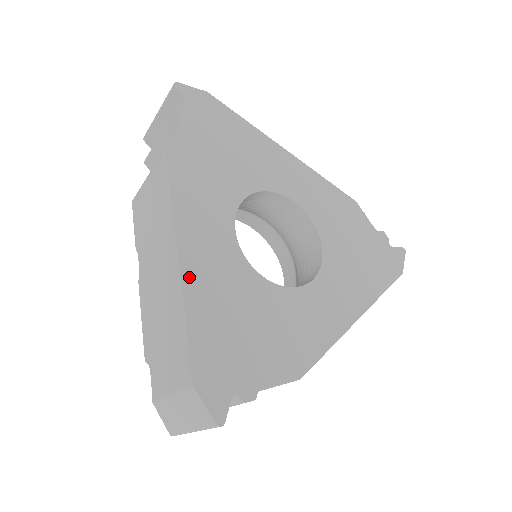
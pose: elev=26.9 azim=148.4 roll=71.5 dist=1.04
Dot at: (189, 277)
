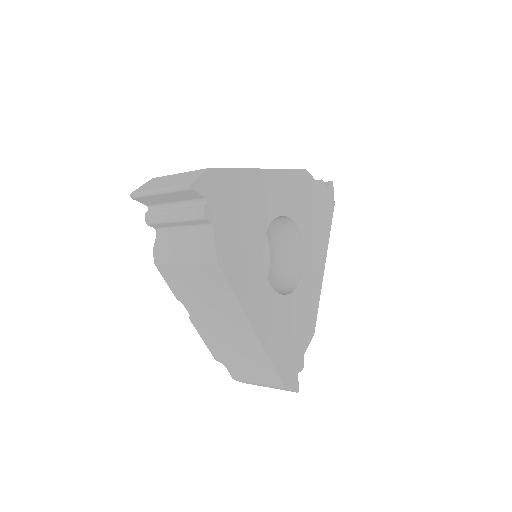
Dot at: (263, 338)
